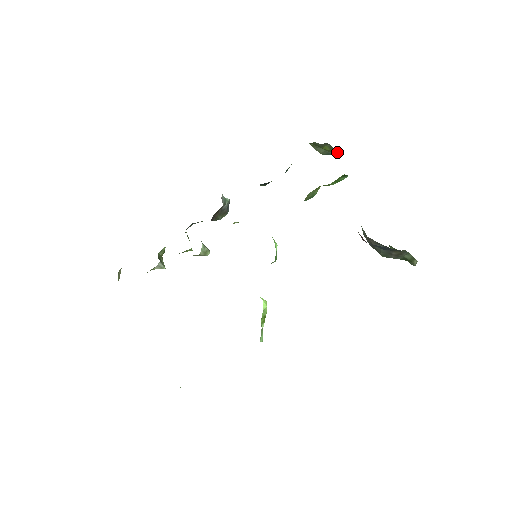
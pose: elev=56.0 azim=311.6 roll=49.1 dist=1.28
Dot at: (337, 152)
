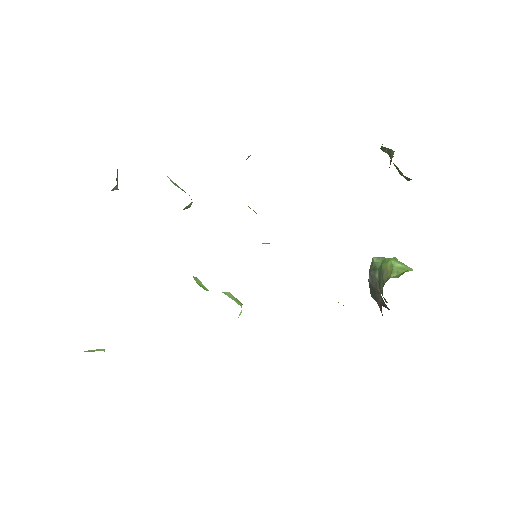
Dot at: occluded
